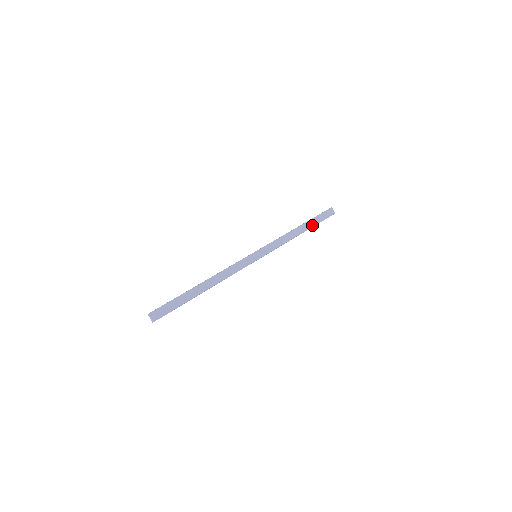
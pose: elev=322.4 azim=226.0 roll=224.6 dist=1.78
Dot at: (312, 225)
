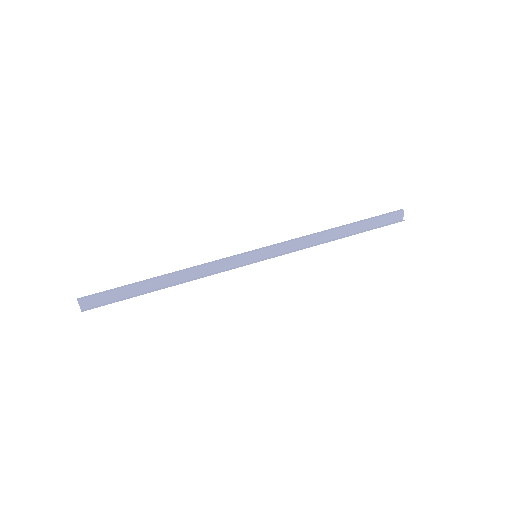
Dot at: (359, 229)
